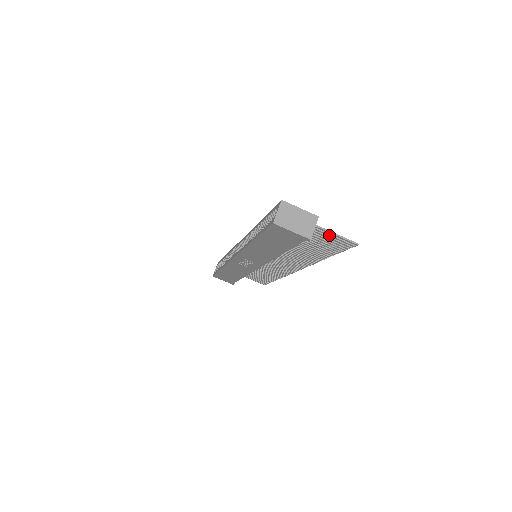
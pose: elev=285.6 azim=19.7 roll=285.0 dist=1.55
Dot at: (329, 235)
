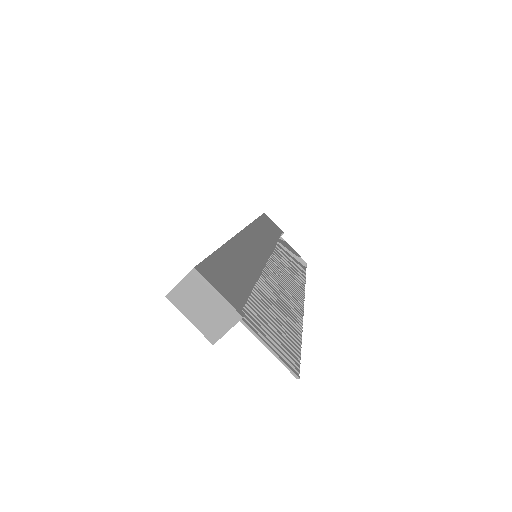
Dot at: (264, 339)
